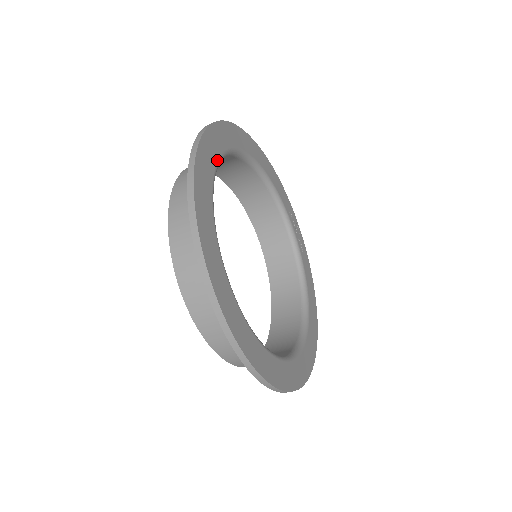
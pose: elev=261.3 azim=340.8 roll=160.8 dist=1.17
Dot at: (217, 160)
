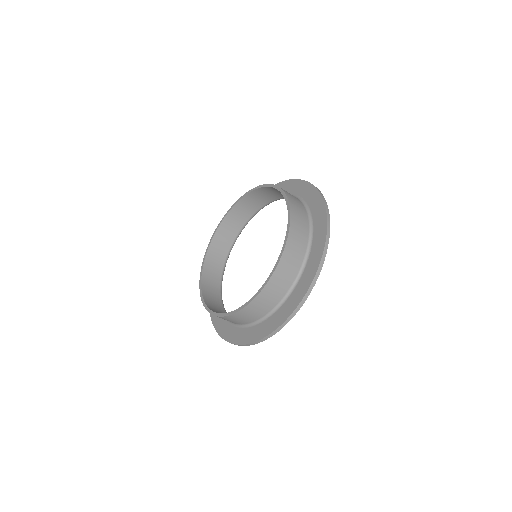
Dot at: occluded
